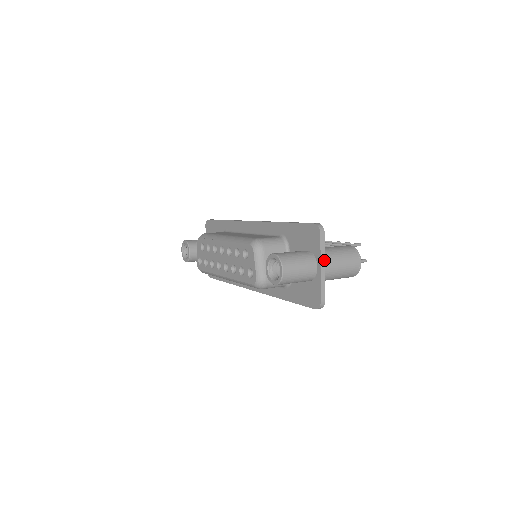
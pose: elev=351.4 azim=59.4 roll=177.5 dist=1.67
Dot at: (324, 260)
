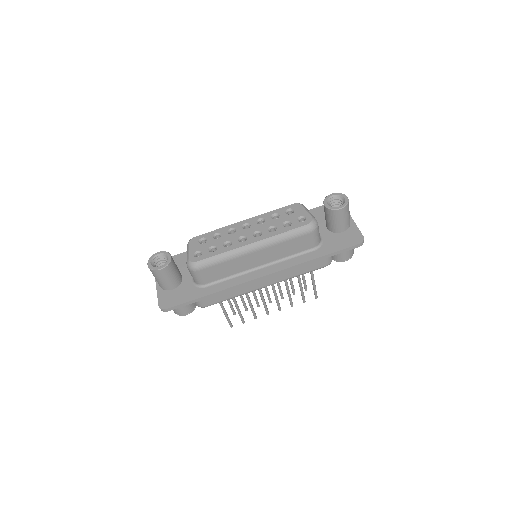
Dot at: occluded
